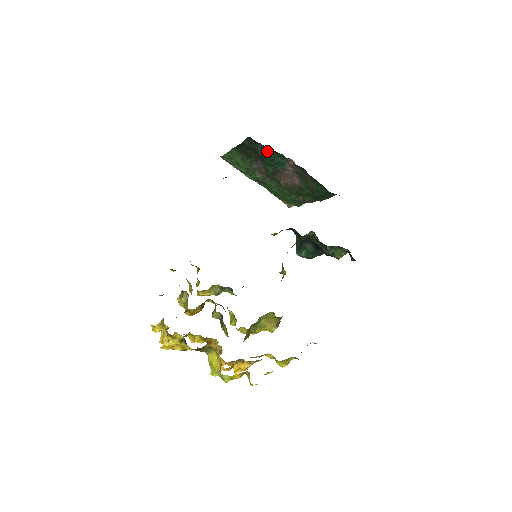
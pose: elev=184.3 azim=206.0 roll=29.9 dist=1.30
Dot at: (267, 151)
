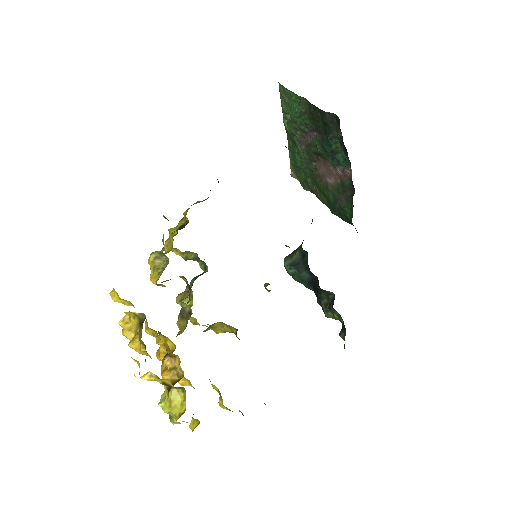
Dot at: (339, 142)
